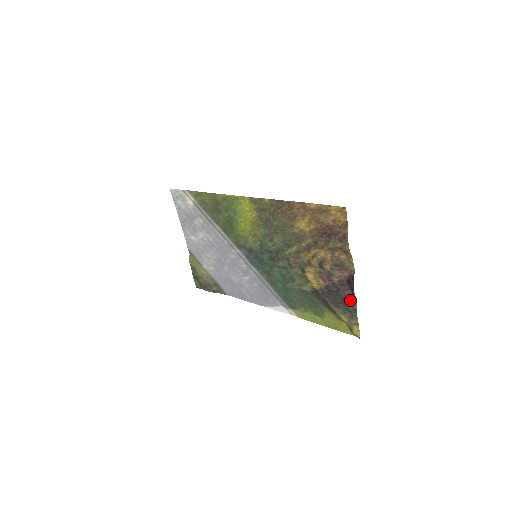
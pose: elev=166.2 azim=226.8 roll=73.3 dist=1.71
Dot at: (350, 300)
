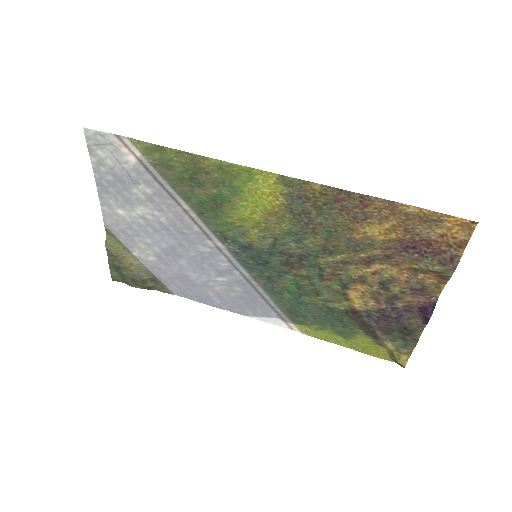
Dot at: (415, 330)
